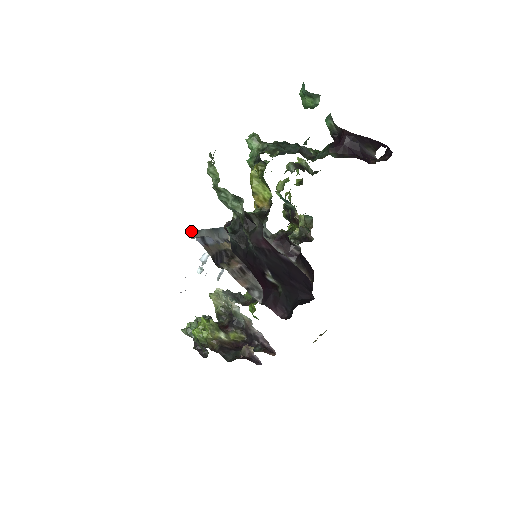
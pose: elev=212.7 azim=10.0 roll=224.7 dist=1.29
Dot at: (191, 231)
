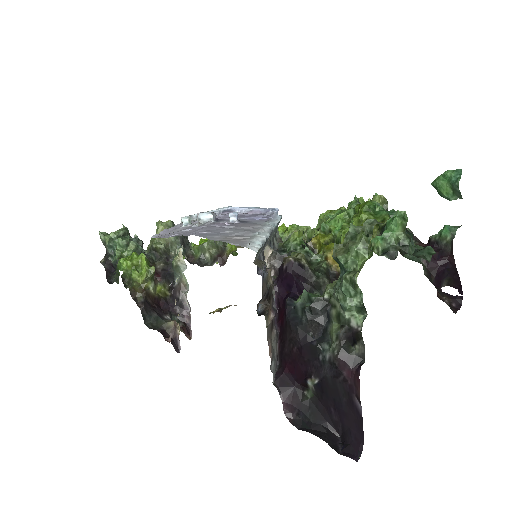
Dot at: (258, 250)
